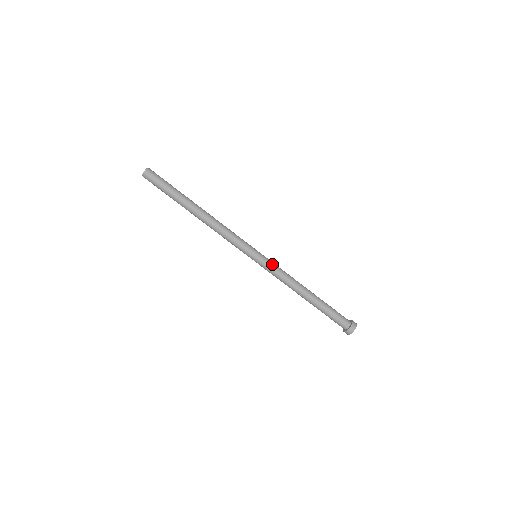
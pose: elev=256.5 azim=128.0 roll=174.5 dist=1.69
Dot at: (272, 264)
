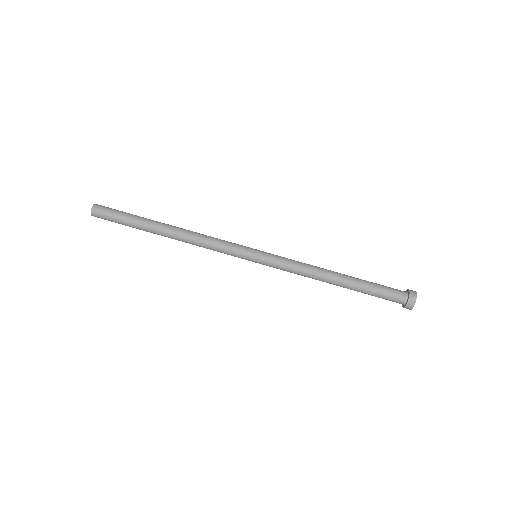
Dot at: (279, 256)
